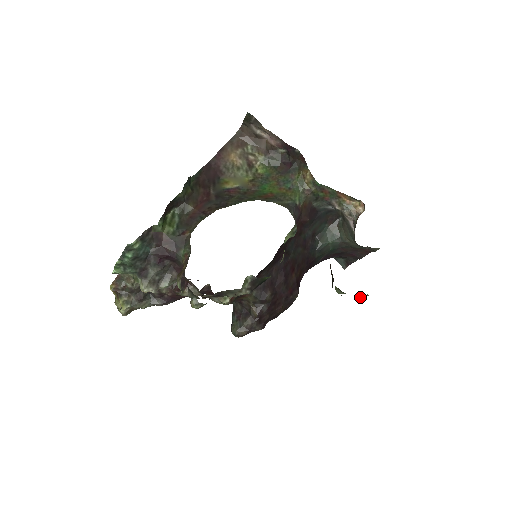
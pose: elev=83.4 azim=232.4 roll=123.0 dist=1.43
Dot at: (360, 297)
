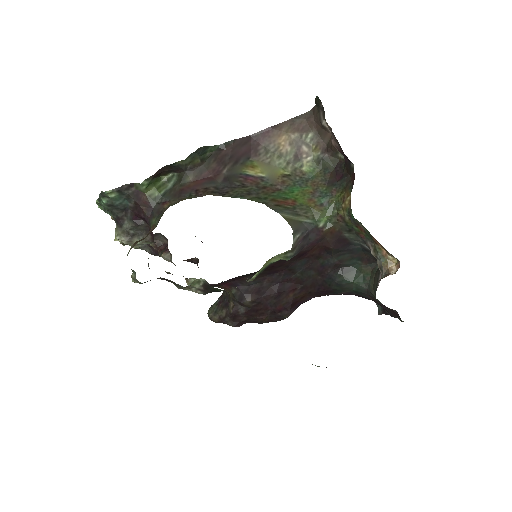
Dot at: occluded
